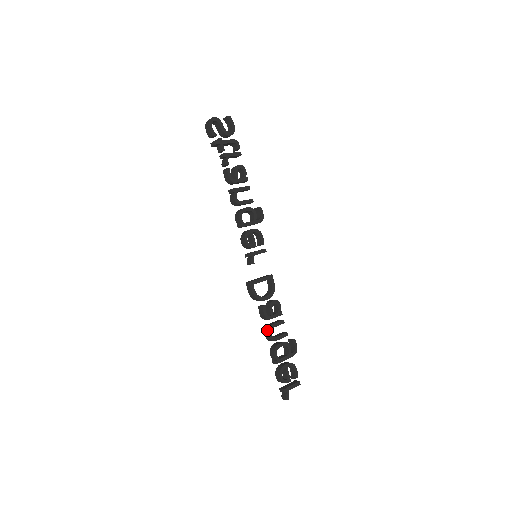
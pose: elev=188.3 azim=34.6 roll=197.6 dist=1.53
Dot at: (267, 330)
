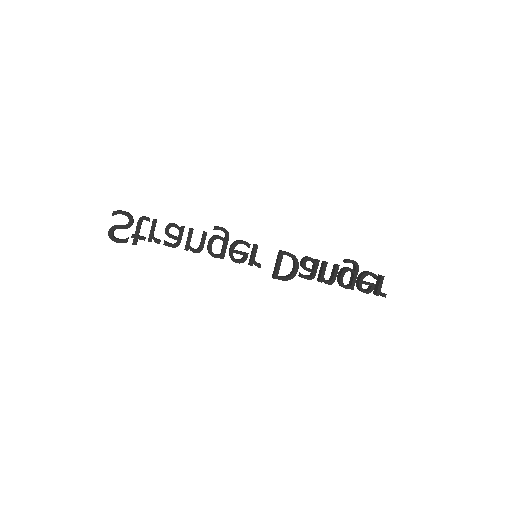
Dot at: (322, 281)
